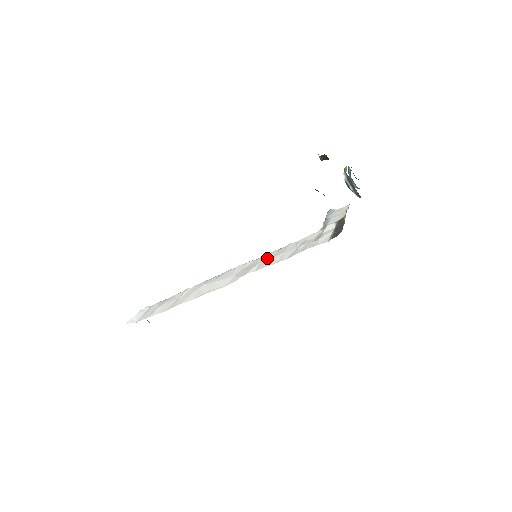
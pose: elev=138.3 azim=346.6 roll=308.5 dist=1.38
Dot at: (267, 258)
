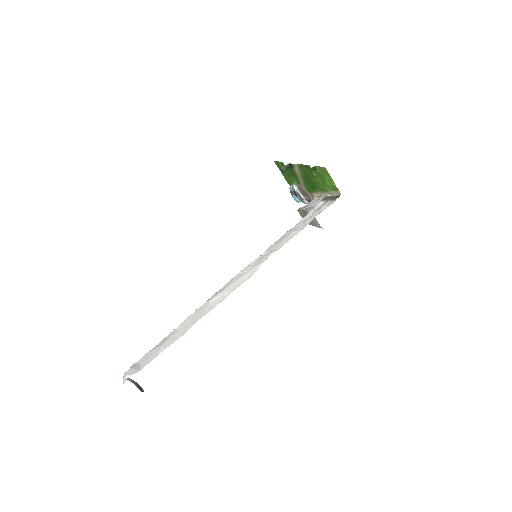
Dot at: (277, 244)
